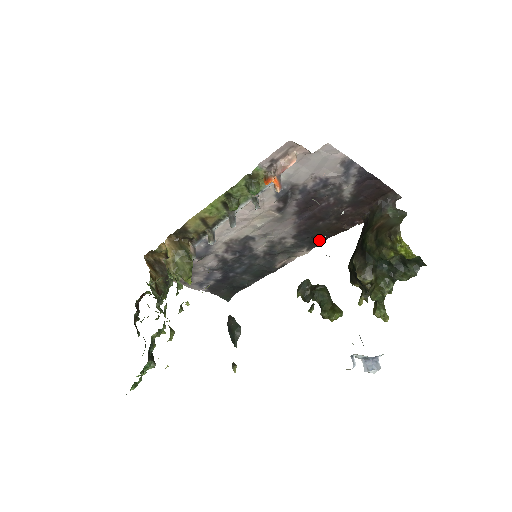
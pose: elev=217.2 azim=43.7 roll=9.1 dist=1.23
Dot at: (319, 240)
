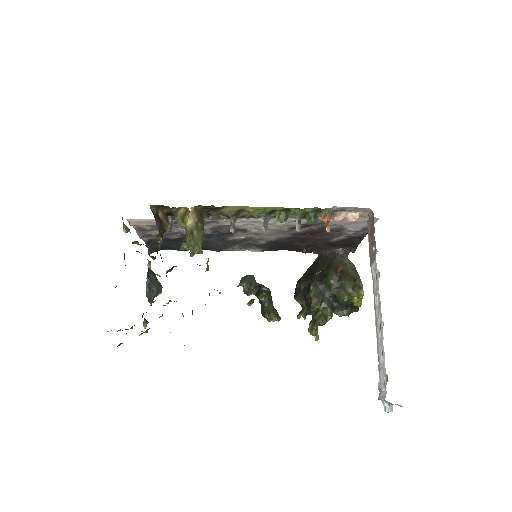
Dot at: (277, 248)
